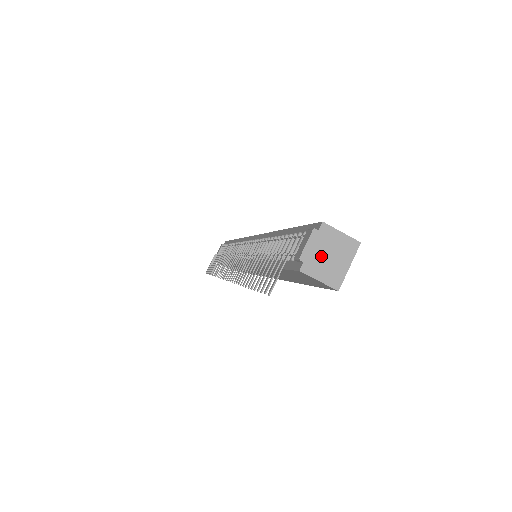
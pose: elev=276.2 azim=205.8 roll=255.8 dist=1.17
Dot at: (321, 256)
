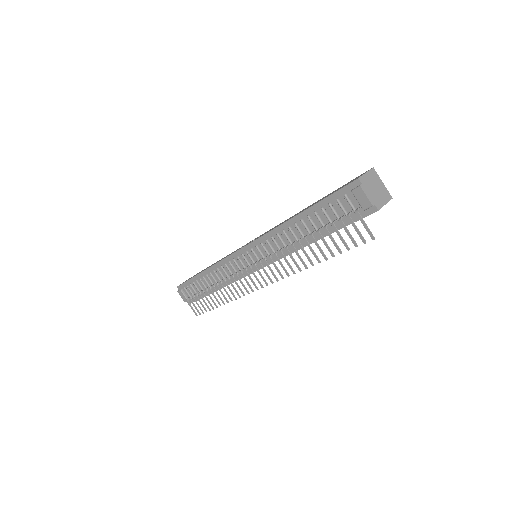
Dot at: (374, 193)
